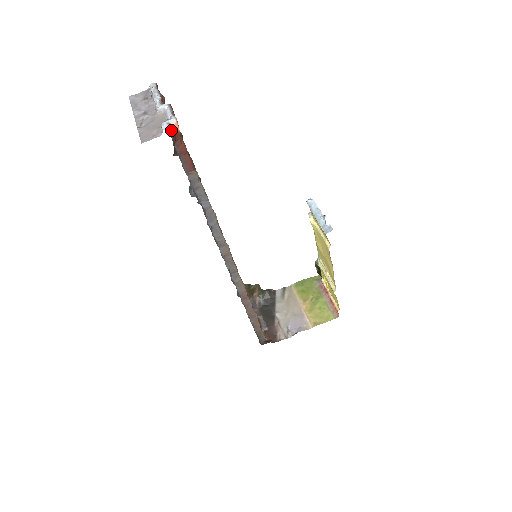
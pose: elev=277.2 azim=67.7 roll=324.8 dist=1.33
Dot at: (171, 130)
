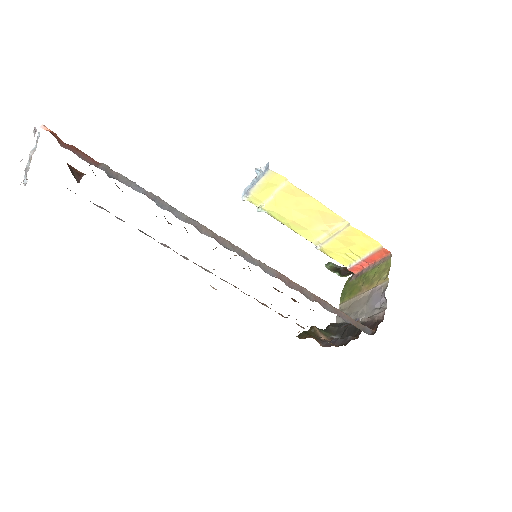
Dot at: occluded
